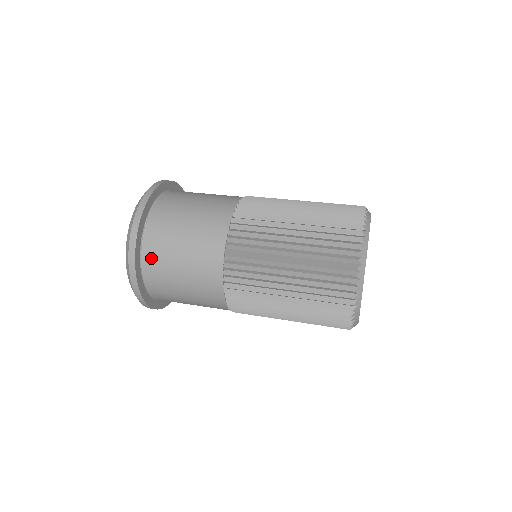
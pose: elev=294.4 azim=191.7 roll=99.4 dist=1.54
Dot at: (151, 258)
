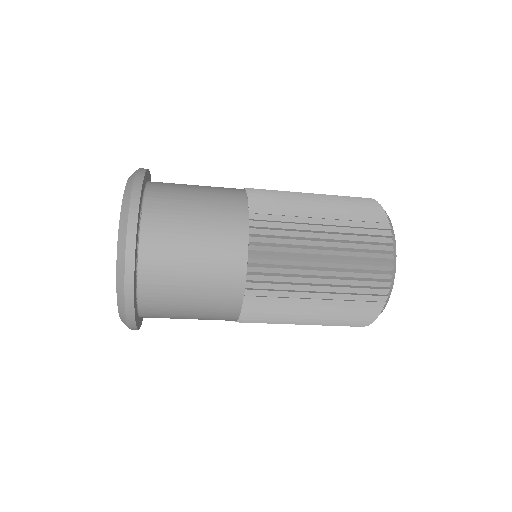
Dot at: (152, 258)
